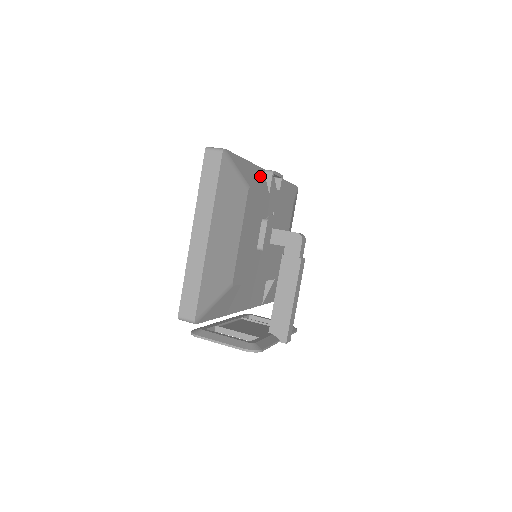
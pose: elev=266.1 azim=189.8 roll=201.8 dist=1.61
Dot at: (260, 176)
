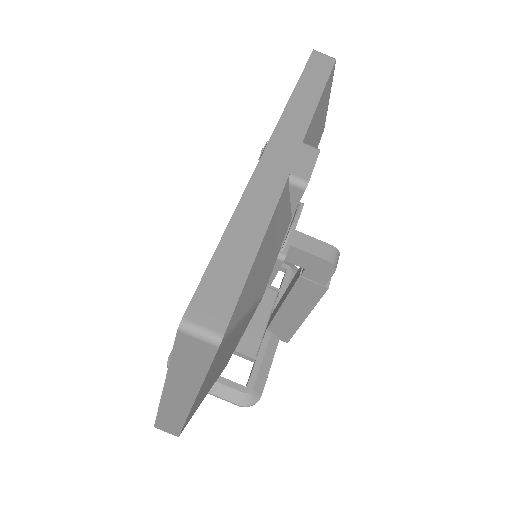
Dot at: (281, 215)
